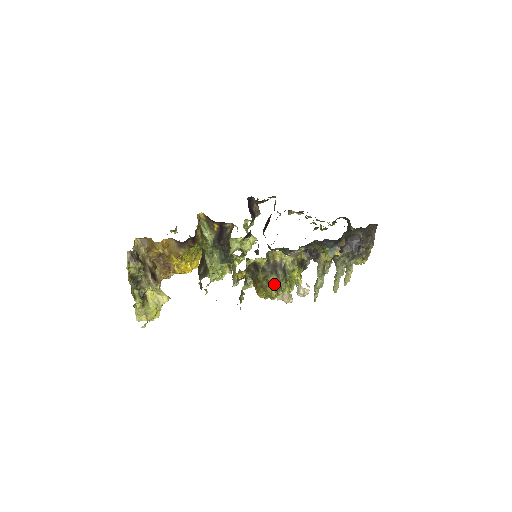
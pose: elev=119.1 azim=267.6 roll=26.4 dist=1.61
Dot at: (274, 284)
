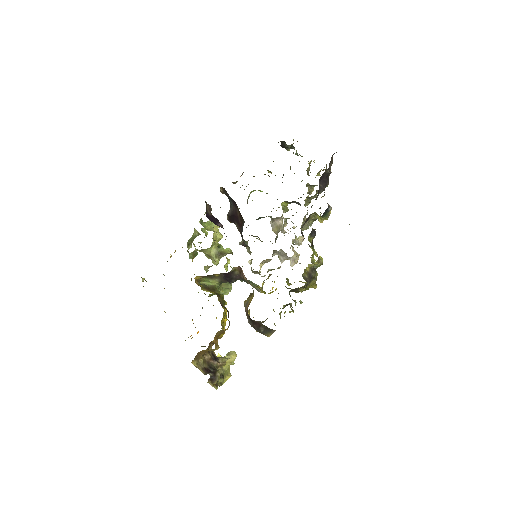
Dot at: (314, 284)
